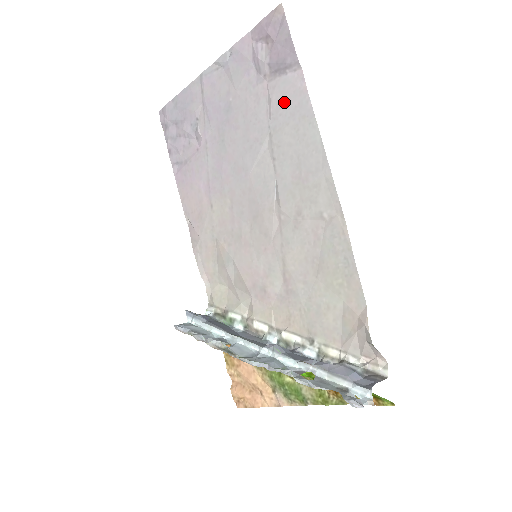
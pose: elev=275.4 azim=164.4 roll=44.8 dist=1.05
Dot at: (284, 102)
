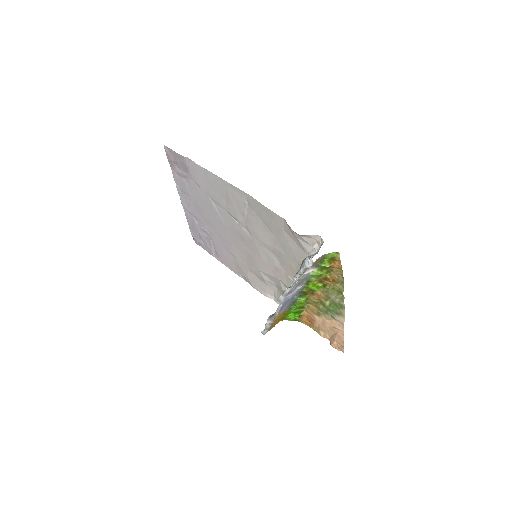
Dot at: (197, 178)
